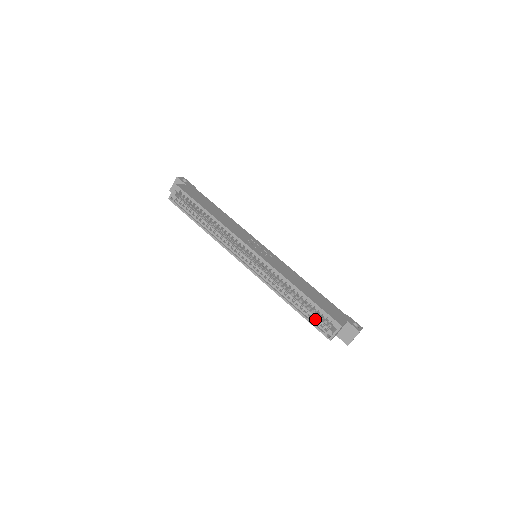
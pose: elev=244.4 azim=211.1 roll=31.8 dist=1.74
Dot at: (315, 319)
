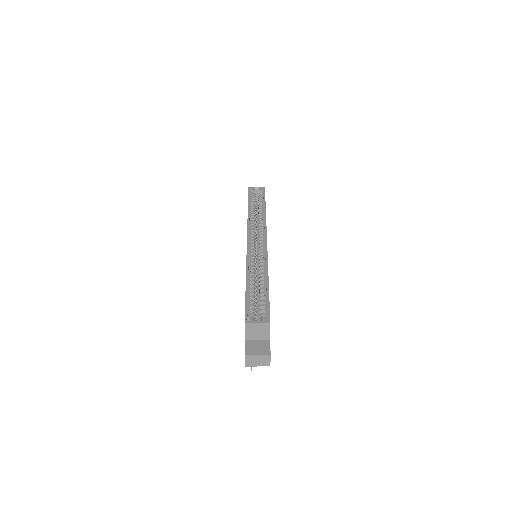
Dot at: (253, 304)
